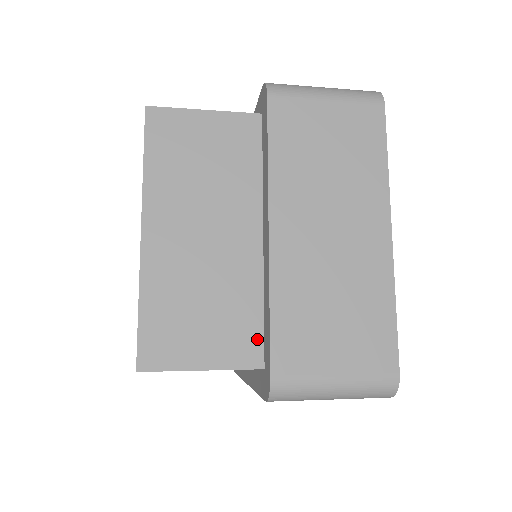
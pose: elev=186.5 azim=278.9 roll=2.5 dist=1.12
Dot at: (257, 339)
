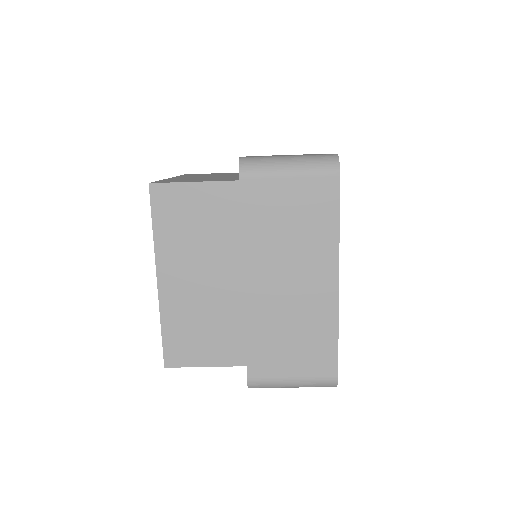
Dot at: (236, 179)
